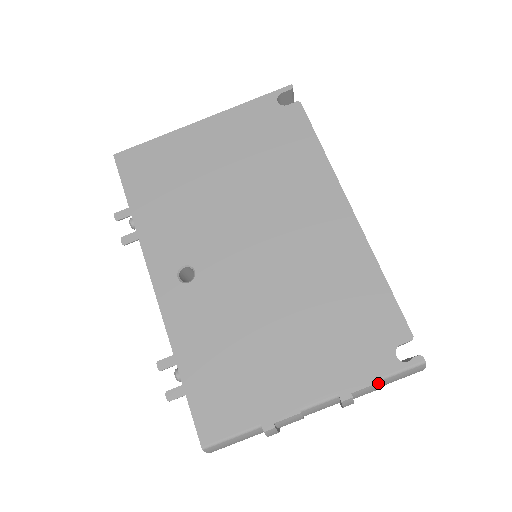
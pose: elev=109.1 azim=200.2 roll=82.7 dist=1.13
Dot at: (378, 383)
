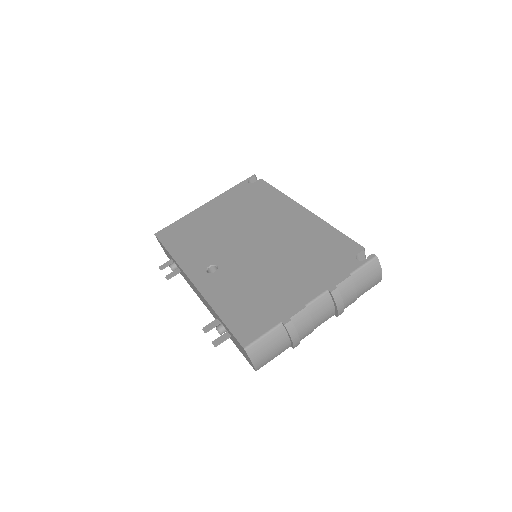
Dot at: (351, 276)
